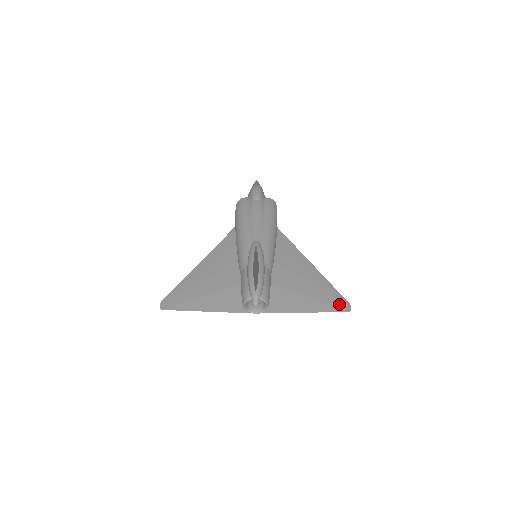
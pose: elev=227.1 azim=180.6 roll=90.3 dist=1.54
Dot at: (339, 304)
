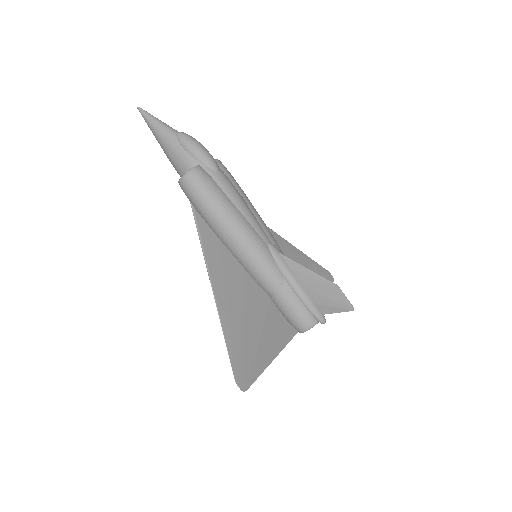
Dot at: (327, 277)
